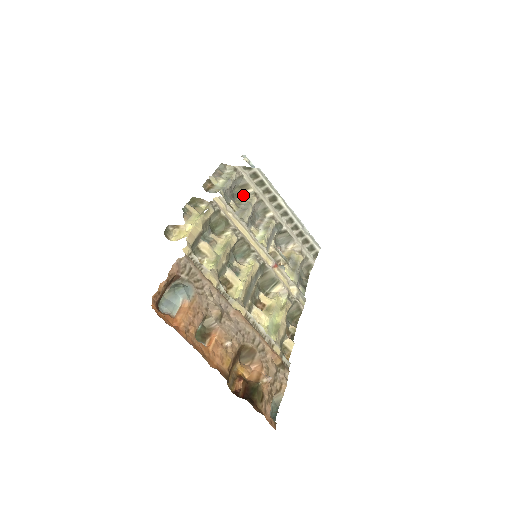
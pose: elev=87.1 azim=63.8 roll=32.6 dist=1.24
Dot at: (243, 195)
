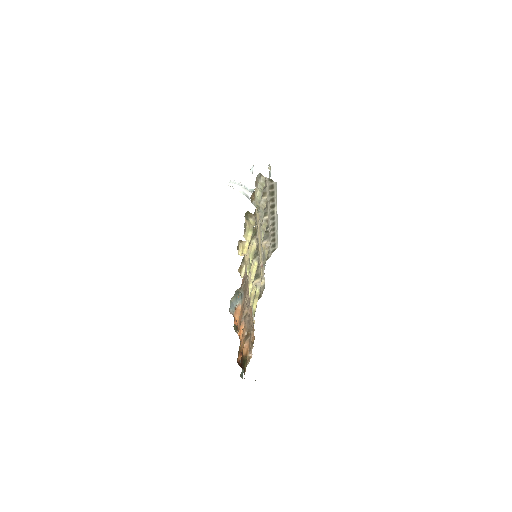
Dot at: occluded
